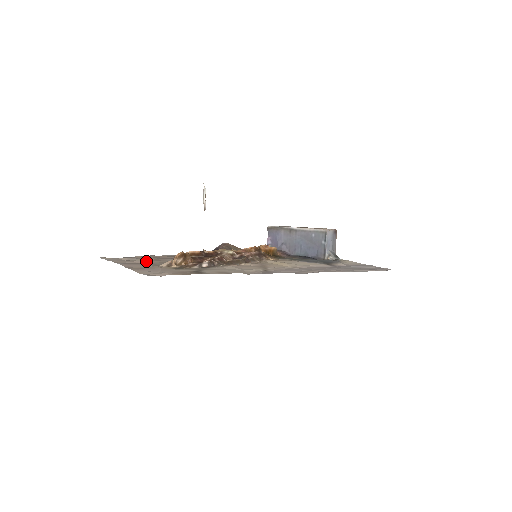
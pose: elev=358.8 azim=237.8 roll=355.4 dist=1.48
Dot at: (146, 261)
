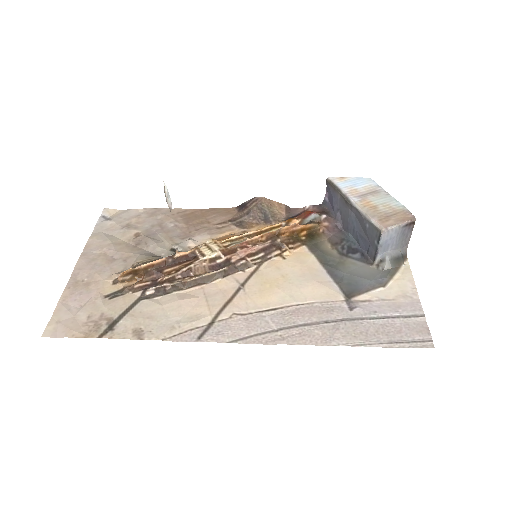
Dot at: (127, 241)
